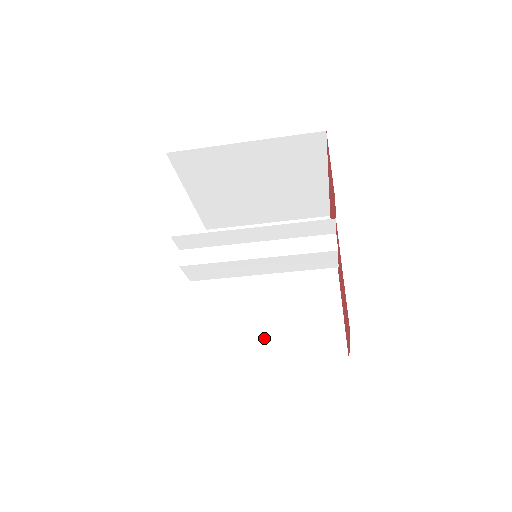
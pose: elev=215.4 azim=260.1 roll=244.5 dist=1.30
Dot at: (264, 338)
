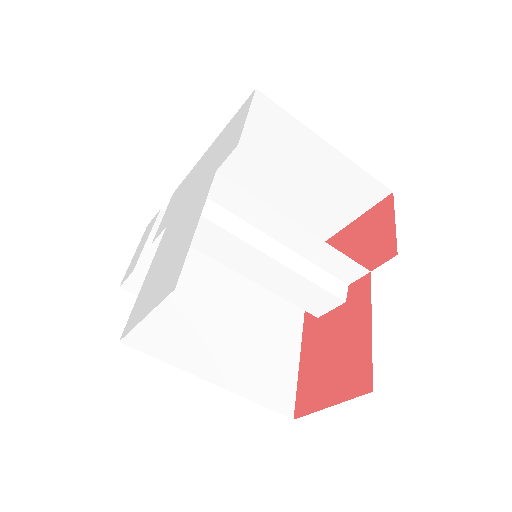
Dot at: (218, 348)
